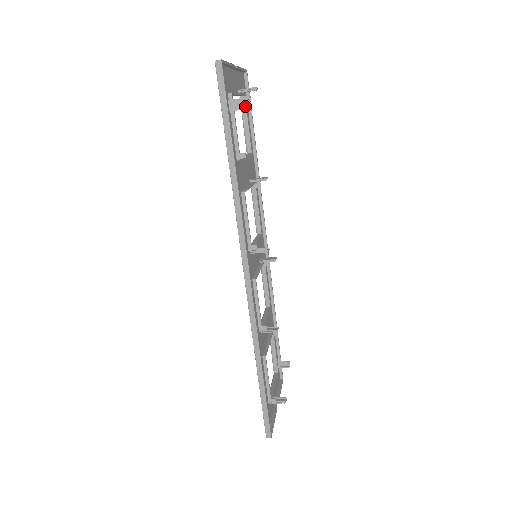
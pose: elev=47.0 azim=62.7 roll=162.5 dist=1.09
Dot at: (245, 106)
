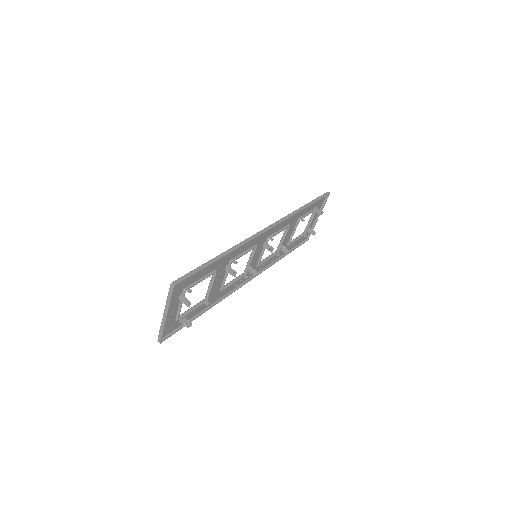
Dot at: (189, 325)
